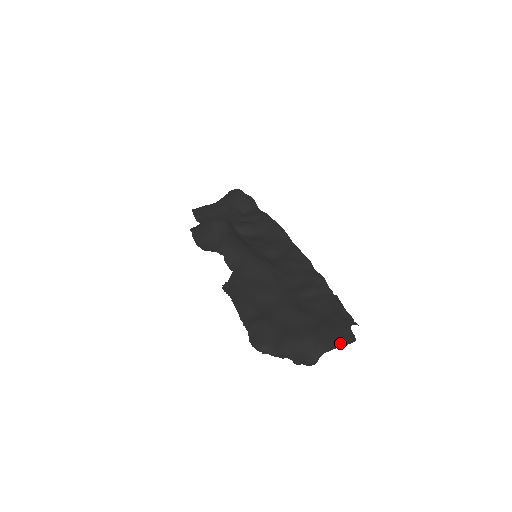
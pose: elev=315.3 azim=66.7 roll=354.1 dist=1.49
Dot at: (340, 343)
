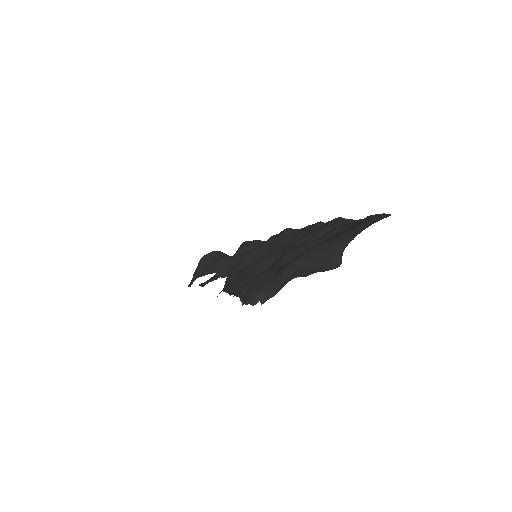
Dot at: (366, 226)
